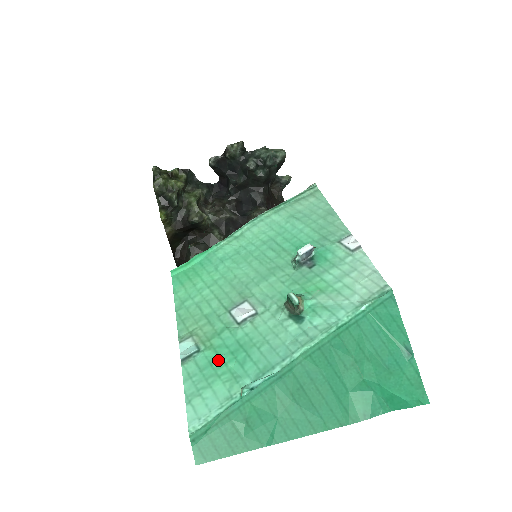
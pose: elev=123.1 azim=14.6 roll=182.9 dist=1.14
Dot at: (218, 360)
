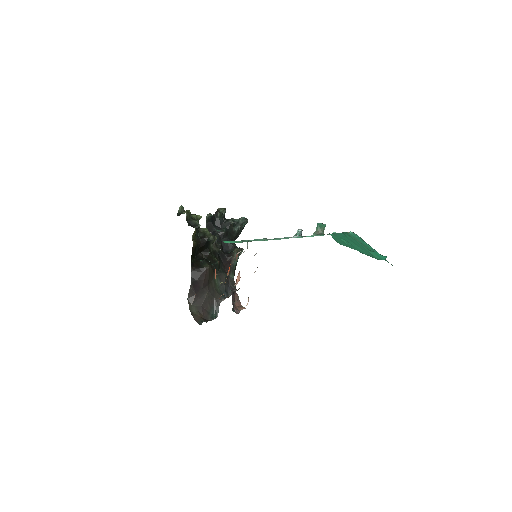
Dot at: occluded
